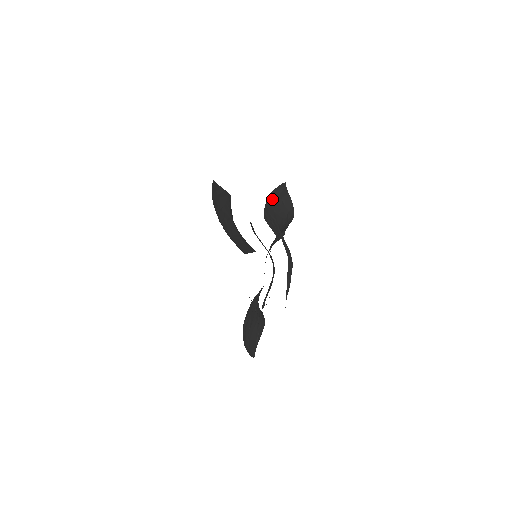
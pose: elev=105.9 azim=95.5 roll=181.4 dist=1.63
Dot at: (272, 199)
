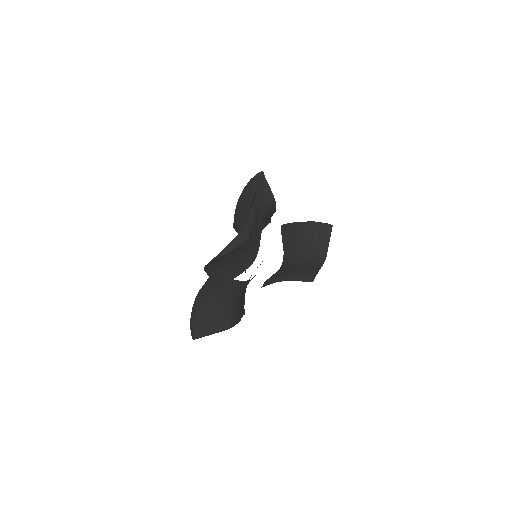
Dot at: (308, 227)
